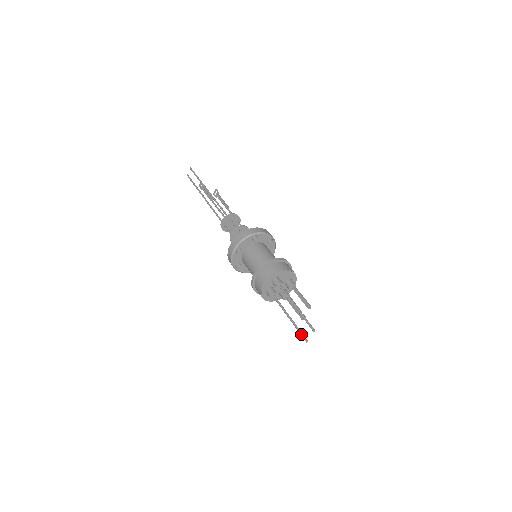
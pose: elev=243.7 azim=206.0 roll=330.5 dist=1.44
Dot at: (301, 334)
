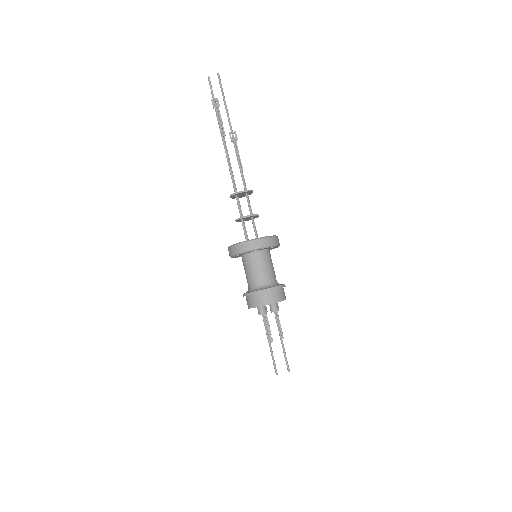
Dot at: (275, 366)
